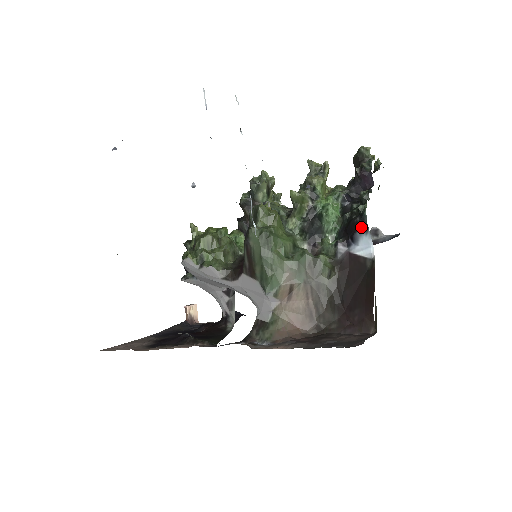
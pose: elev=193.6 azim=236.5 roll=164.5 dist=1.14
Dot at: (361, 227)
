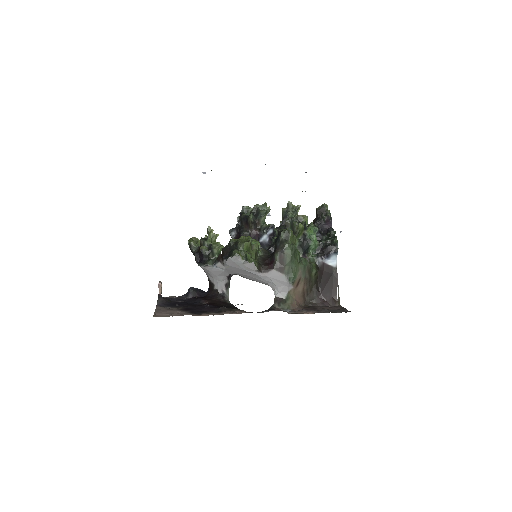
Dot at: (334, 251)
